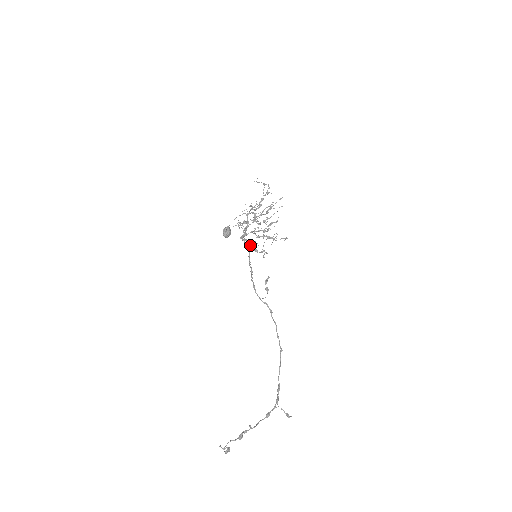
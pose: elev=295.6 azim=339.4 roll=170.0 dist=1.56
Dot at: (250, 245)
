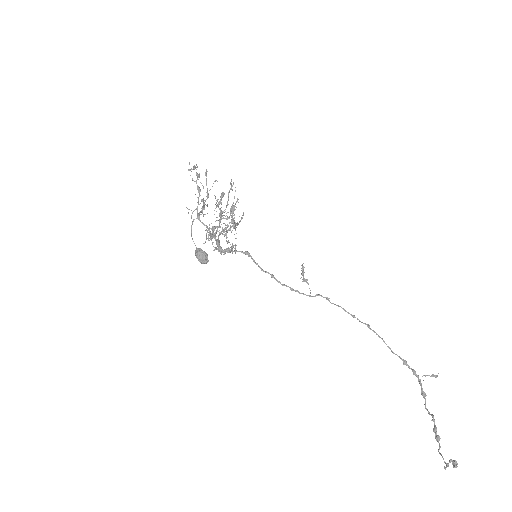
Dot at: occluded
